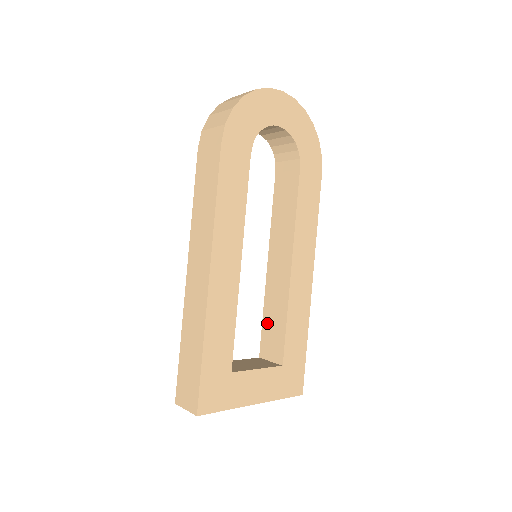
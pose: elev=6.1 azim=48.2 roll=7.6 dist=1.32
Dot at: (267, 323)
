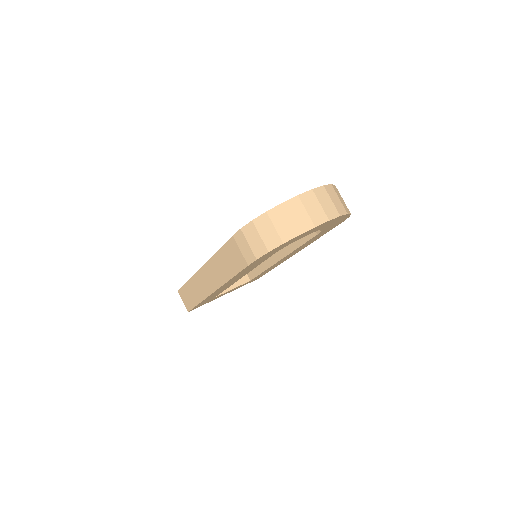
Dot at: occluded
